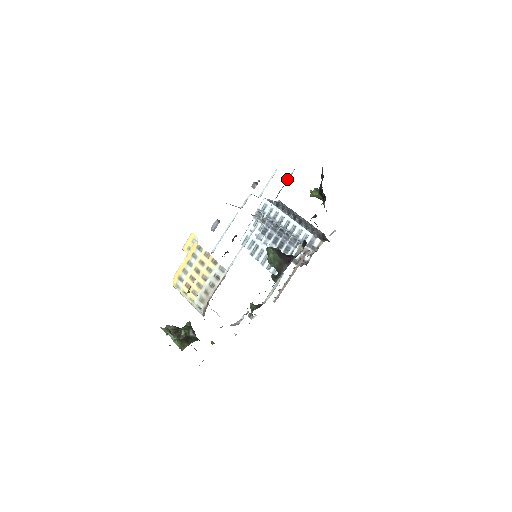
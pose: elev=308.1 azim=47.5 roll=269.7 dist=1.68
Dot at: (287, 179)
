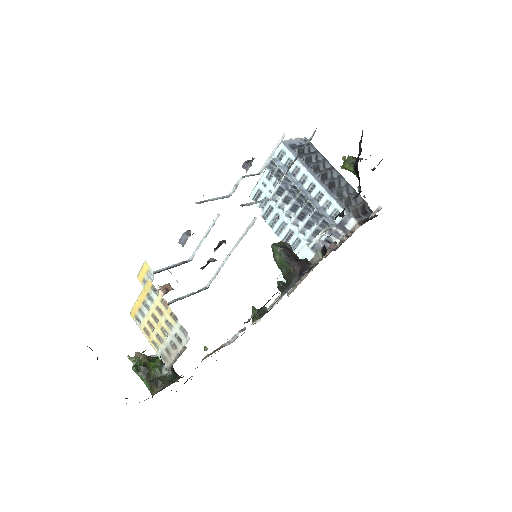
Dot at: occluded
